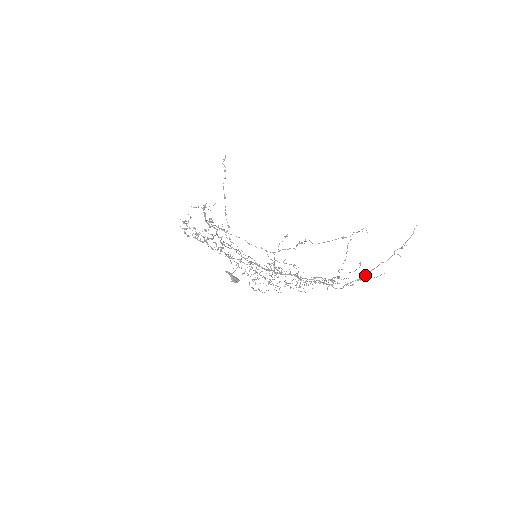
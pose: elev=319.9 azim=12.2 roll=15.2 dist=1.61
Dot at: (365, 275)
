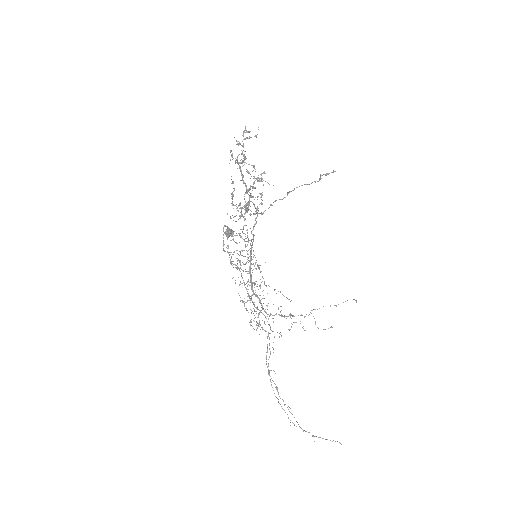
Dot at: occluded
